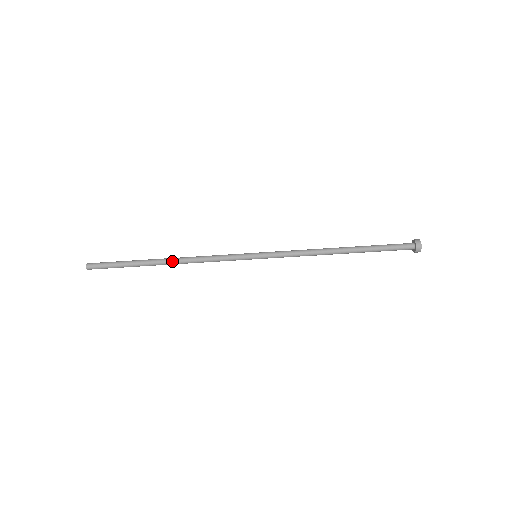
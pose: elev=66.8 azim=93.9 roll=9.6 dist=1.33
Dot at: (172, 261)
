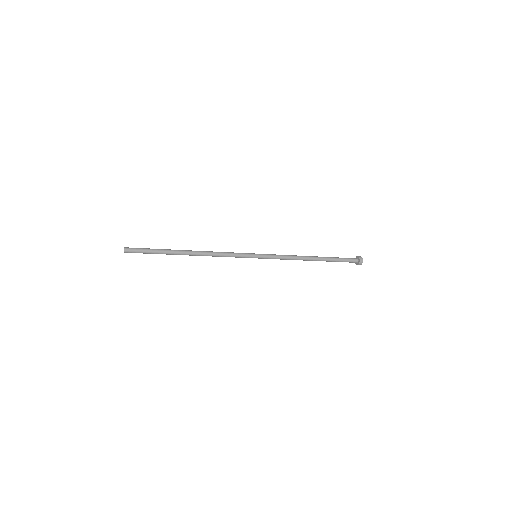
Dot at: (195, 253)
